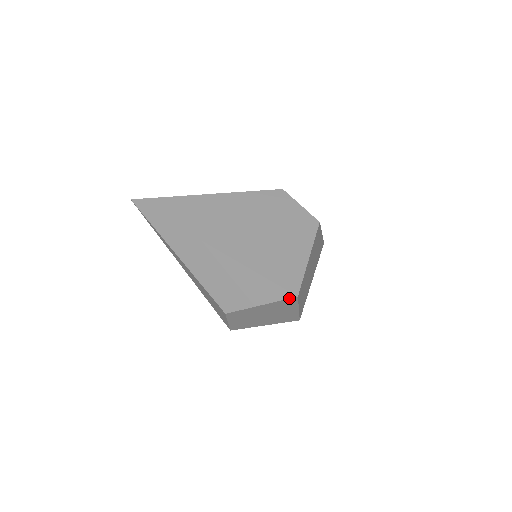
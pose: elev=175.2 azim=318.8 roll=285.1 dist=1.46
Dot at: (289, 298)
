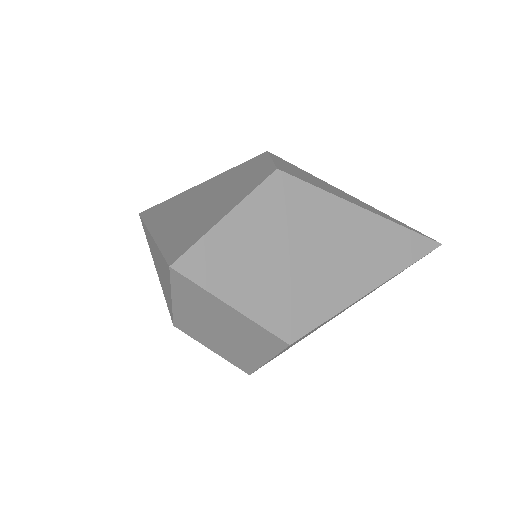
Dot at: (169, 274)
